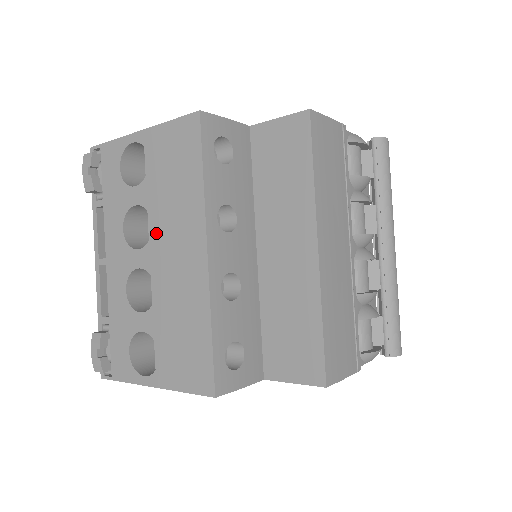
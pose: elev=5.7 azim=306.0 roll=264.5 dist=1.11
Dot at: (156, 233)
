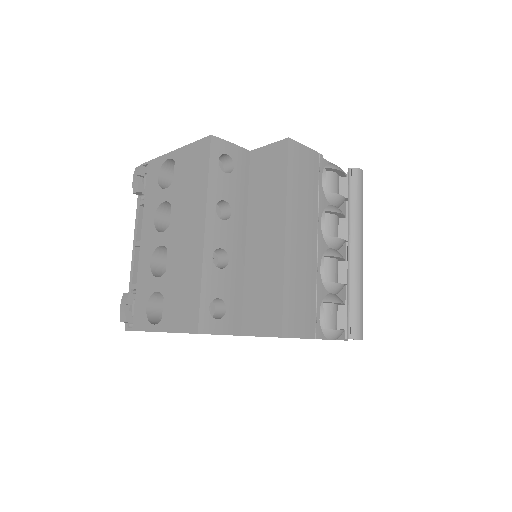
Dot at: (175, 219)
